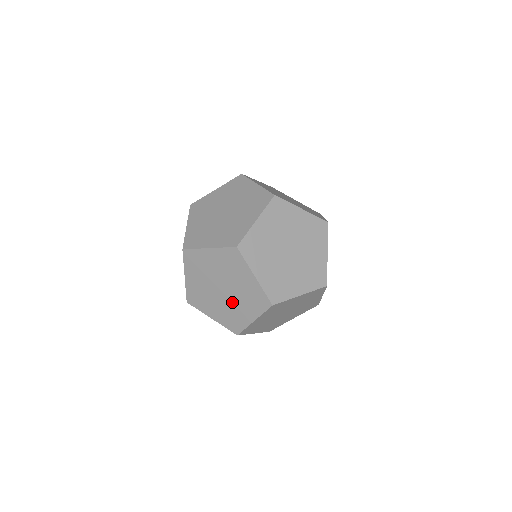
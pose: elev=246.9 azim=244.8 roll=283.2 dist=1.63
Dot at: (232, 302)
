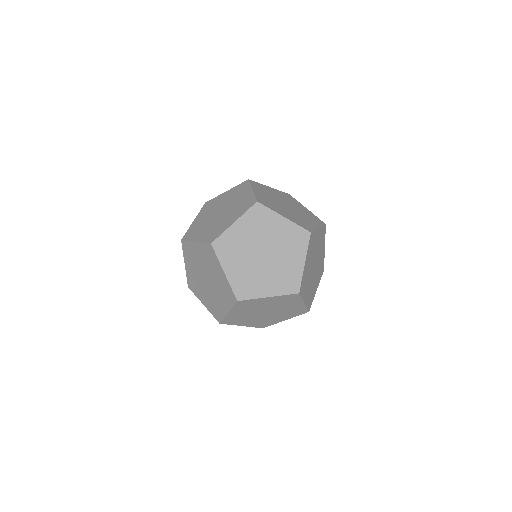
Dot at: (213, 293)
